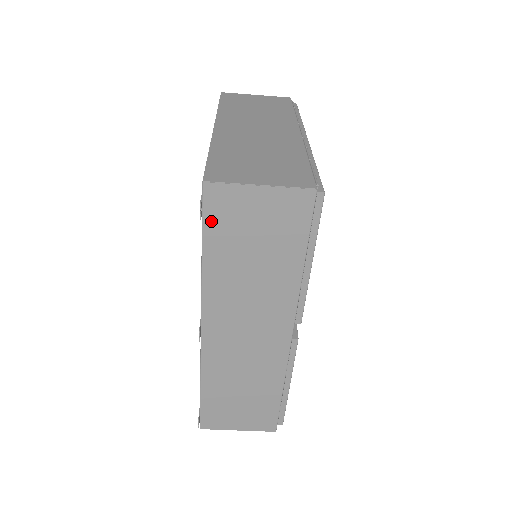
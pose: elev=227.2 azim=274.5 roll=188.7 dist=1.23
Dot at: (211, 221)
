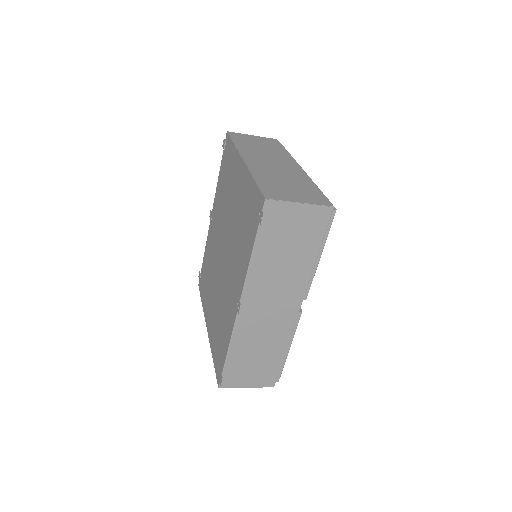
Dot at: (264, 226)
